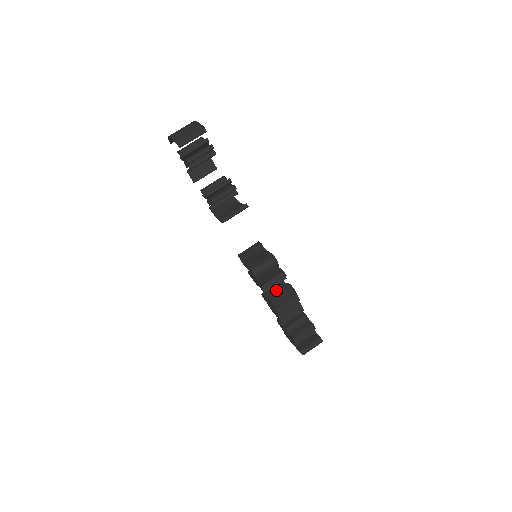
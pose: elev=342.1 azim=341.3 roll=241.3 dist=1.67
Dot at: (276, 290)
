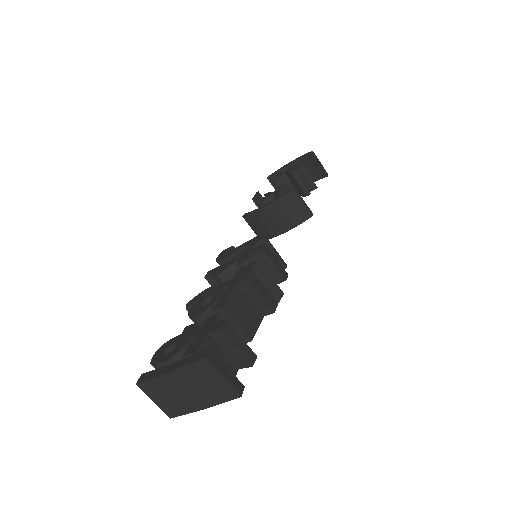
Dot at: occluded
